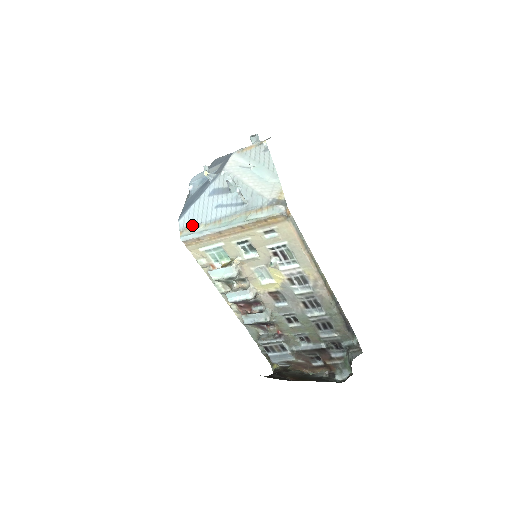
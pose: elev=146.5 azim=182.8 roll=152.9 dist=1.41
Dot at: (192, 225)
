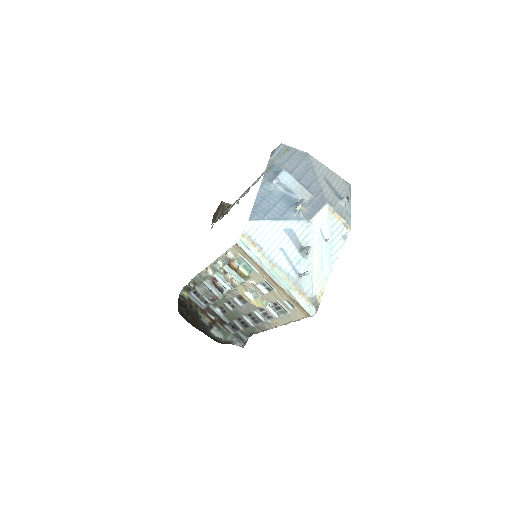
Dot at: (255, 241)
